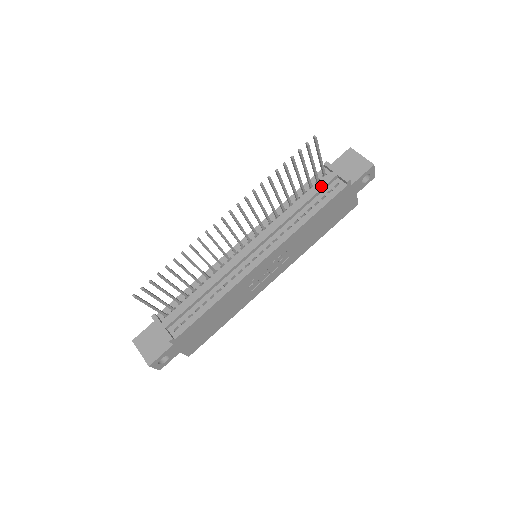
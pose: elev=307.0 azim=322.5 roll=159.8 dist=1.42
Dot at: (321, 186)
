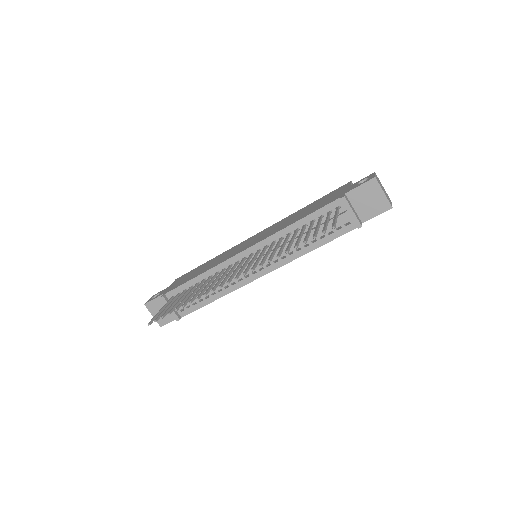
Dot at: (331, 224)
